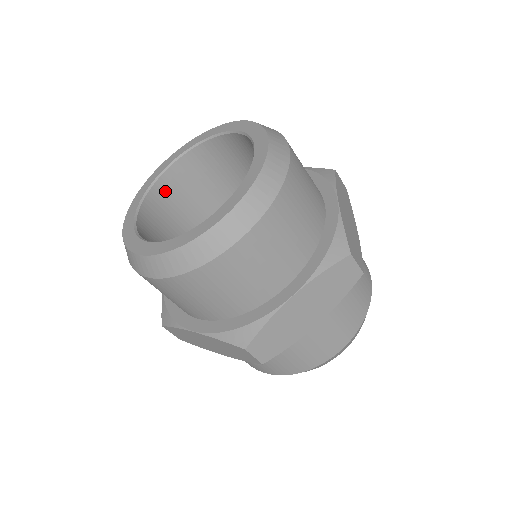
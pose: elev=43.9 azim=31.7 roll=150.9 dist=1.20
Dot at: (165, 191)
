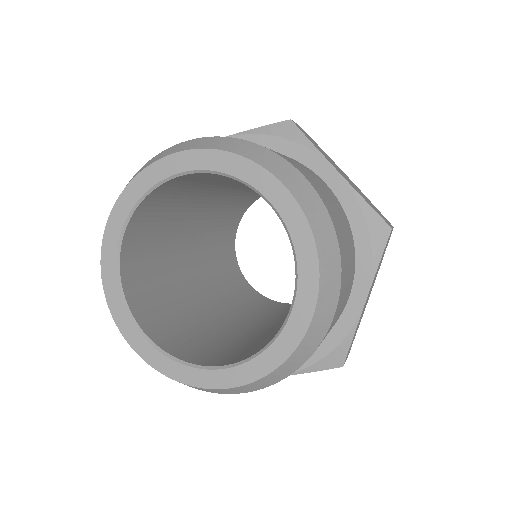
Dot at: (132, 273)
